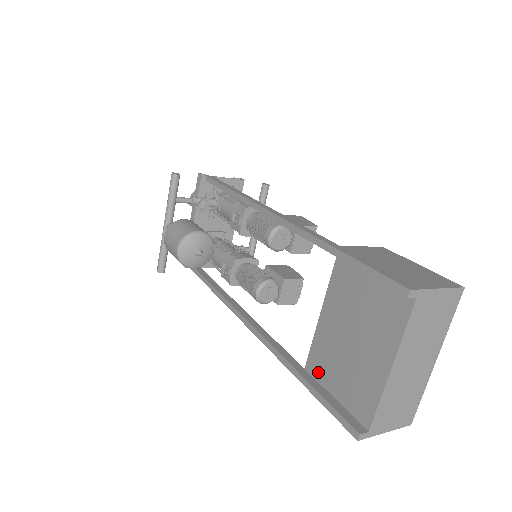
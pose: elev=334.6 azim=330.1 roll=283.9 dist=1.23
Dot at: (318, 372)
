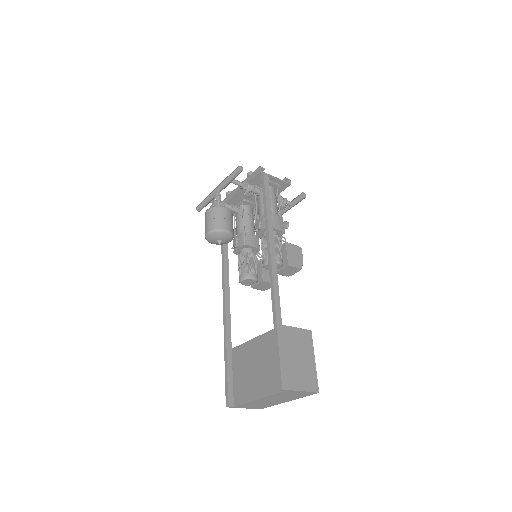
Dot at: (235, 359)
